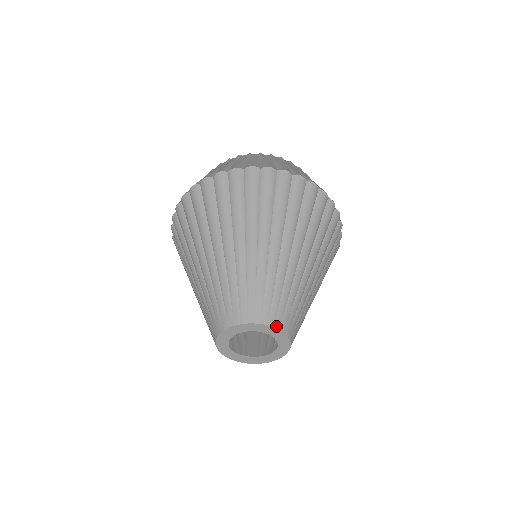
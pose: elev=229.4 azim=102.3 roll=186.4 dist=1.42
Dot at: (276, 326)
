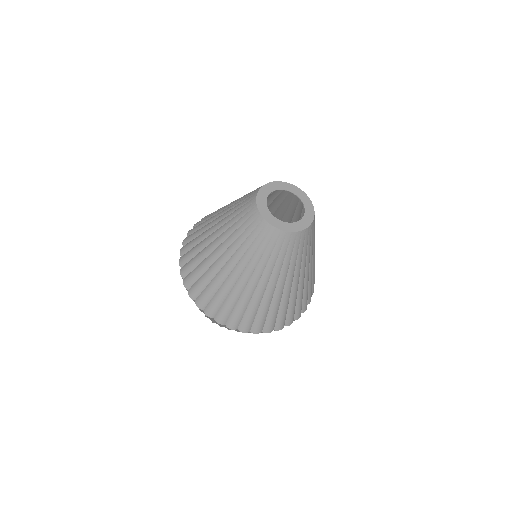
Dot at: (304, 192)
